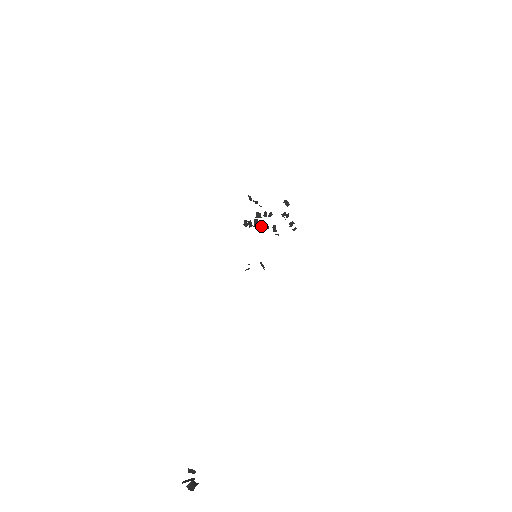
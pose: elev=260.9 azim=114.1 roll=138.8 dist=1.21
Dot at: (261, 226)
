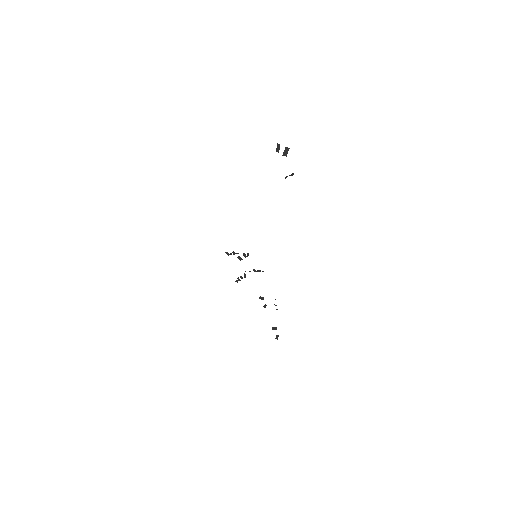
Dot at: occluded
